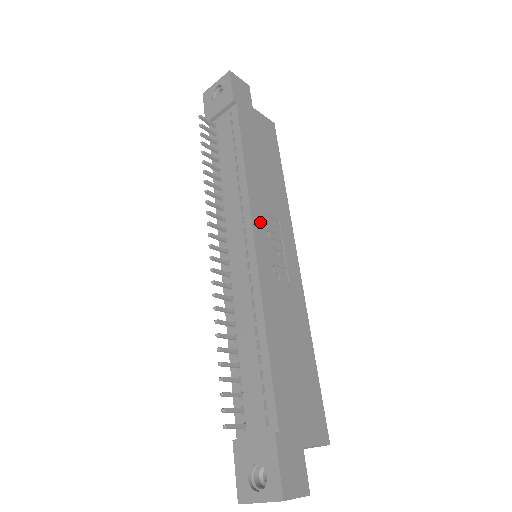
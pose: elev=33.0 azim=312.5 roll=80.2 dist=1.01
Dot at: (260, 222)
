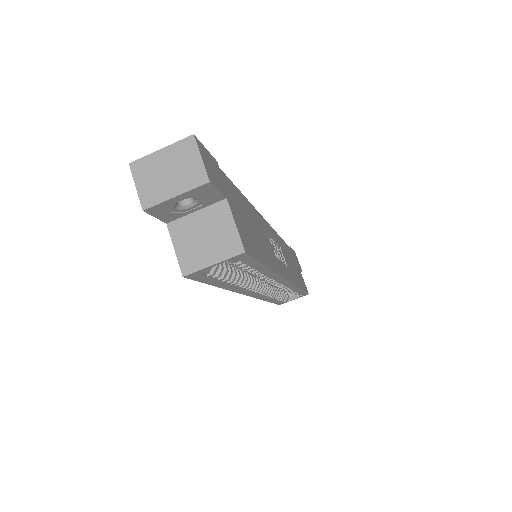
Dot at: (275, 237)
